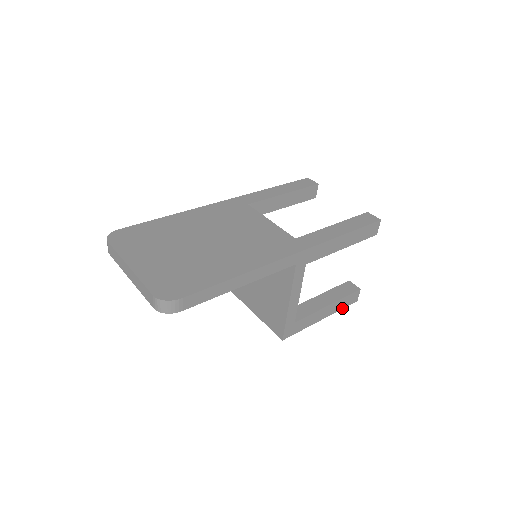
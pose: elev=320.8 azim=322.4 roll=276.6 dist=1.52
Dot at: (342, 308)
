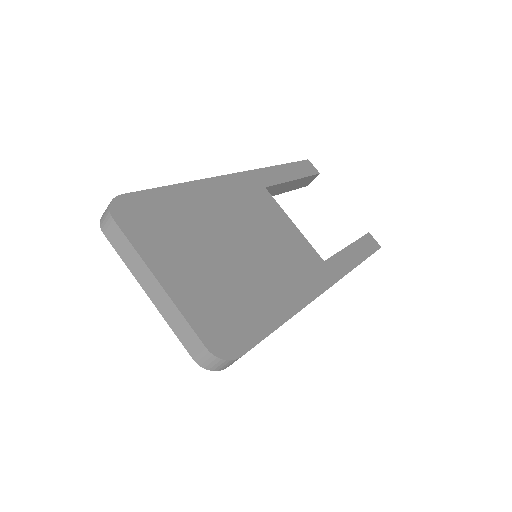
Dot at: occluded
